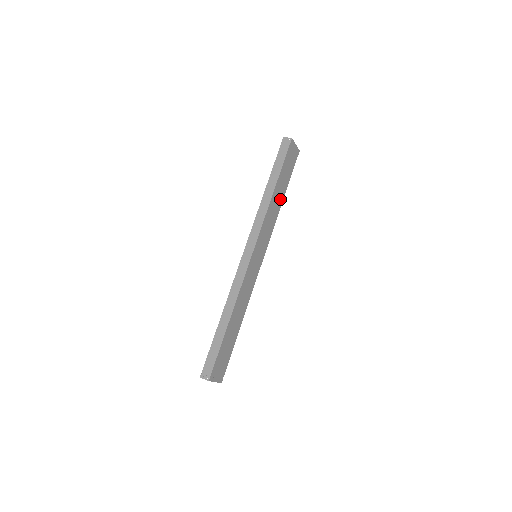
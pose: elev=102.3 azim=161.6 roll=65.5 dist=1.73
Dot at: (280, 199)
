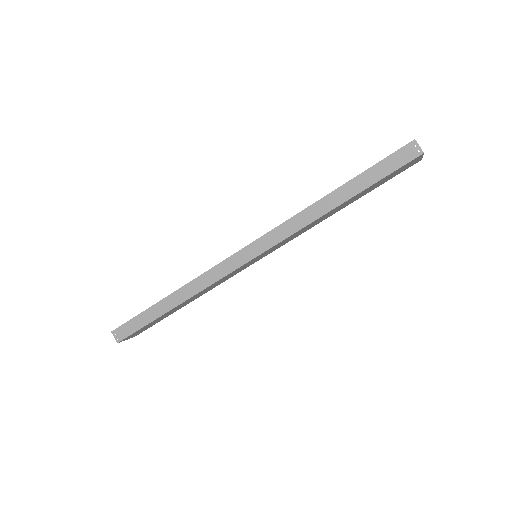
Dot at: (340, 208)
